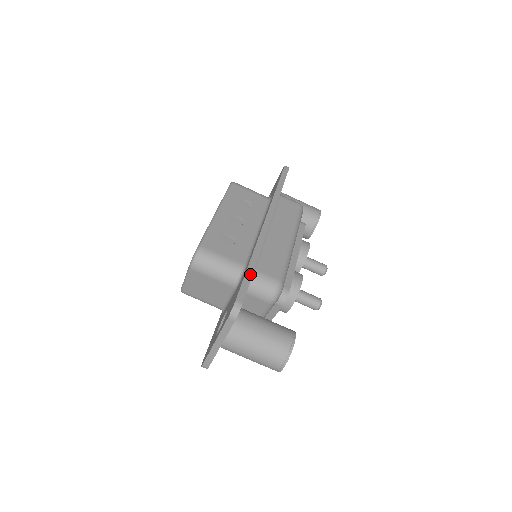
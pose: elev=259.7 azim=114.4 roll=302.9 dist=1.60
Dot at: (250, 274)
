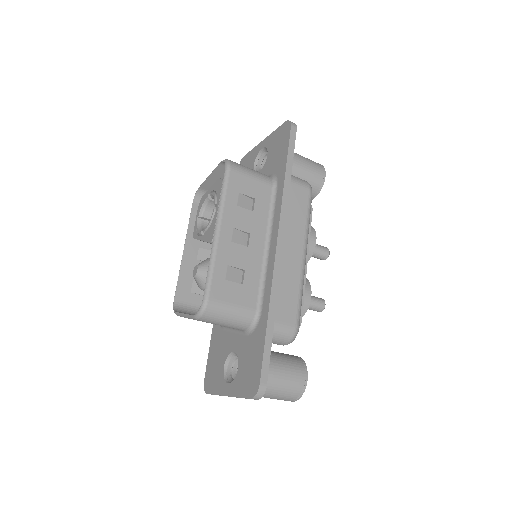
Dot at: (270, 338)
